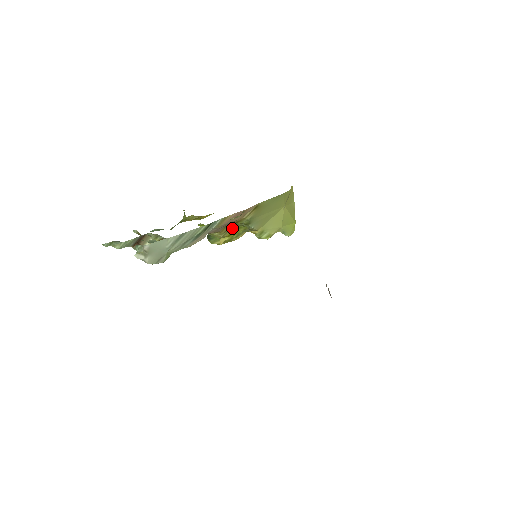
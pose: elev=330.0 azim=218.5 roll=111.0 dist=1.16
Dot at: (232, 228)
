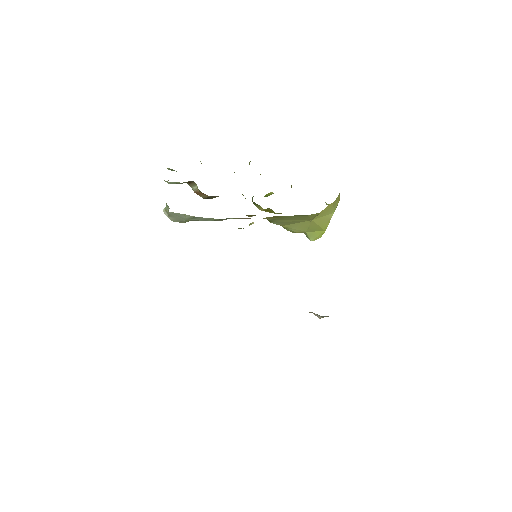
Dot at: occluded
